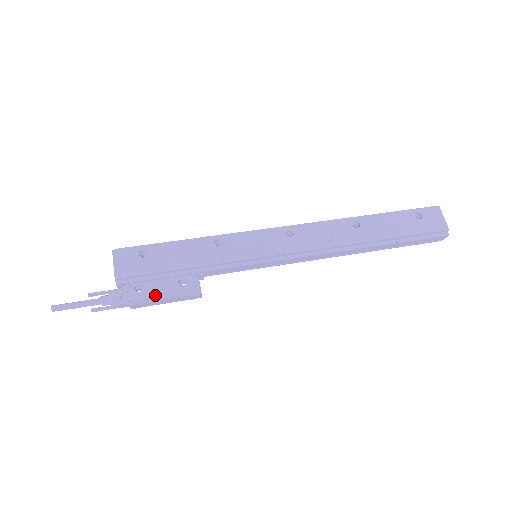
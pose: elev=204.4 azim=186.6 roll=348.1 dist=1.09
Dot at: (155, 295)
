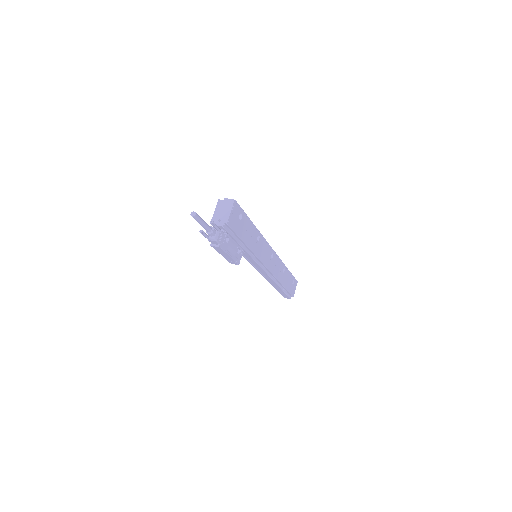
Dot at: (229, 250)
